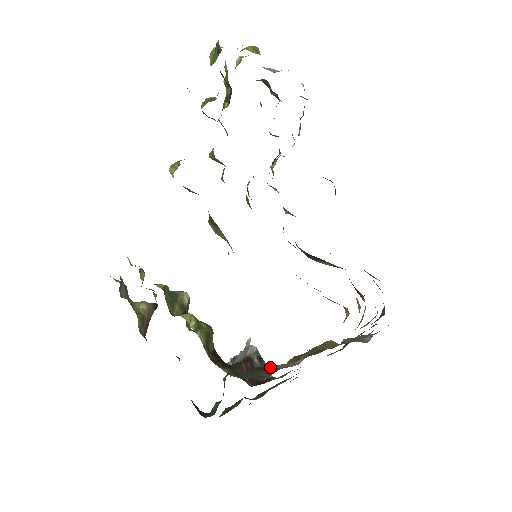
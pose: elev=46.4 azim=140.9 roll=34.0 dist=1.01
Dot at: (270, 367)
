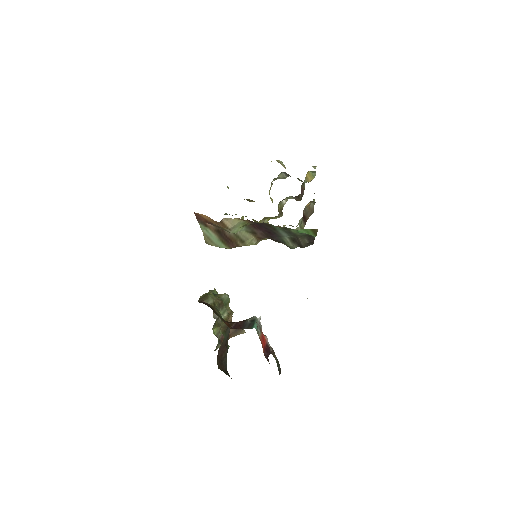
Dot at: occluded
